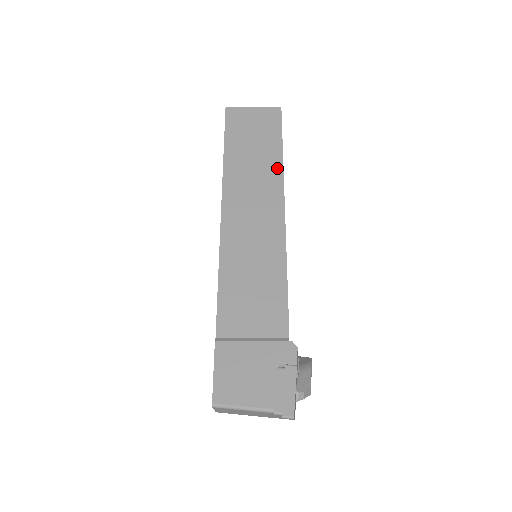
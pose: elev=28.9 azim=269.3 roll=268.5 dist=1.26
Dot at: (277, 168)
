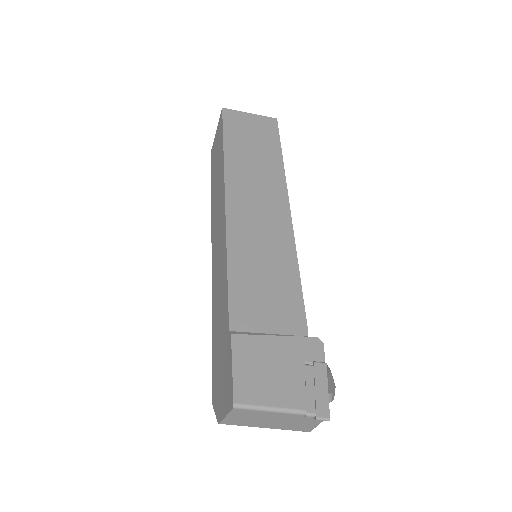
Dot at: (279, 171)
